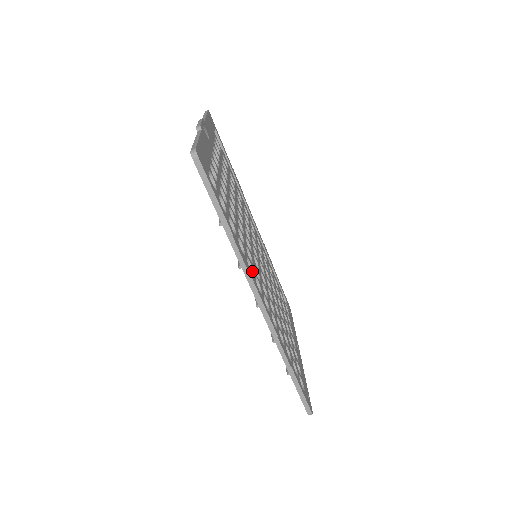
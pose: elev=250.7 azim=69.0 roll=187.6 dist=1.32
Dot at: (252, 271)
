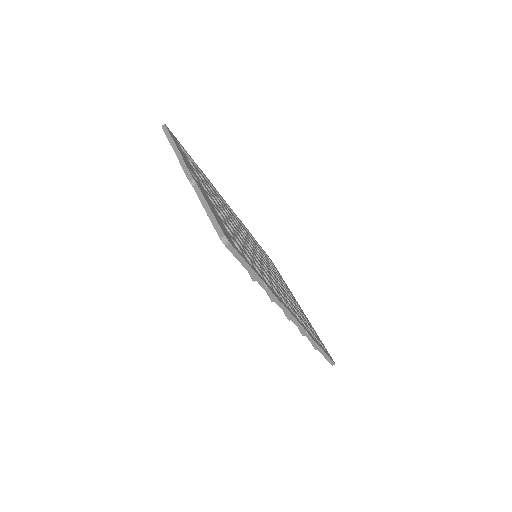
Dot at: (276, 292)
